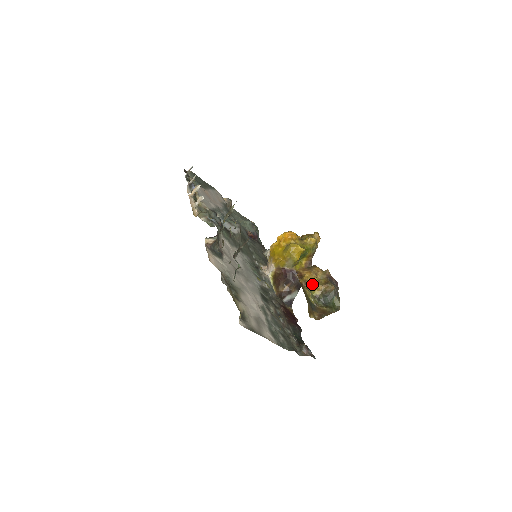
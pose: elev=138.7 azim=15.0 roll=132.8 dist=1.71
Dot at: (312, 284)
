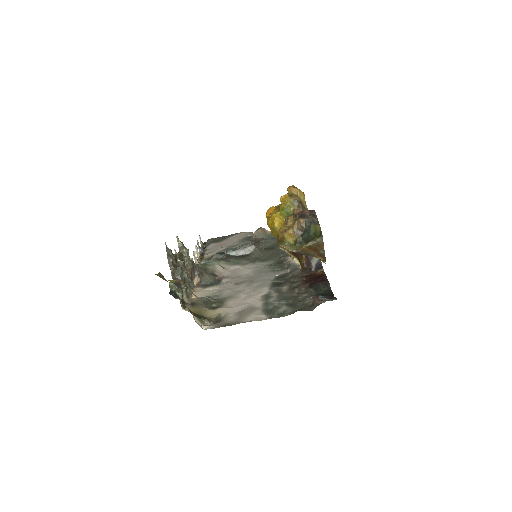
Dot at: (282, 236)
